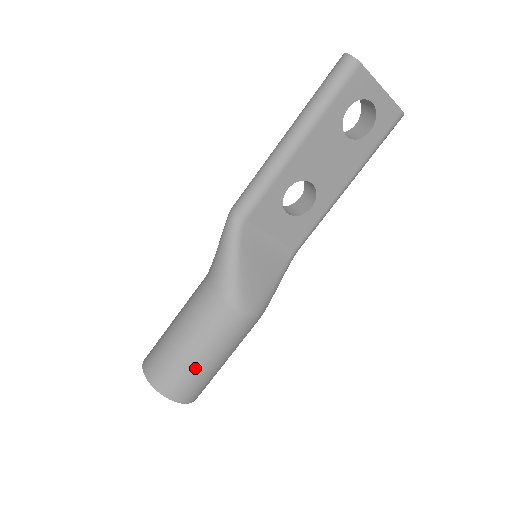
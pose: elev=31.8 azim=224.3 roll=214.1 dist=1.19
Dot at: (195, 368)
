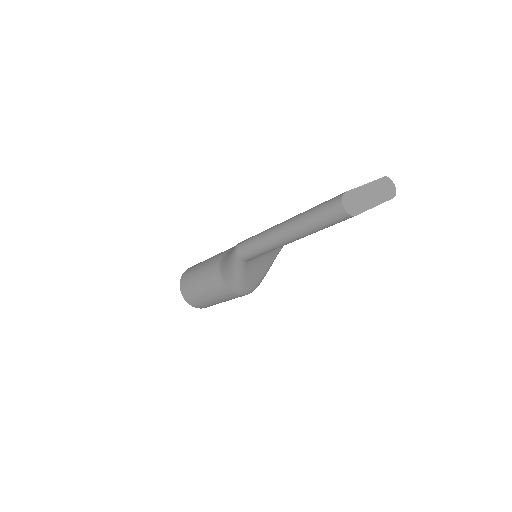
Dot at: occluded
